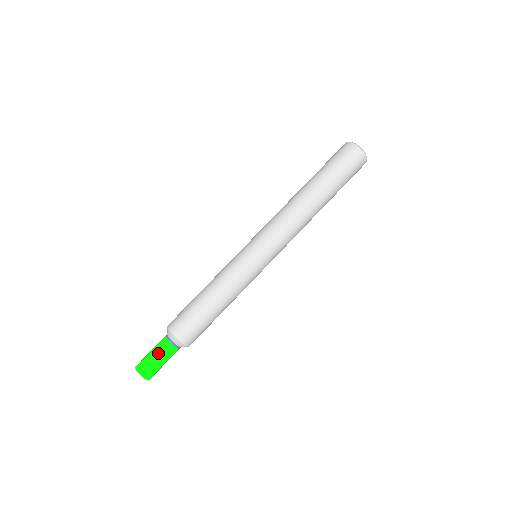
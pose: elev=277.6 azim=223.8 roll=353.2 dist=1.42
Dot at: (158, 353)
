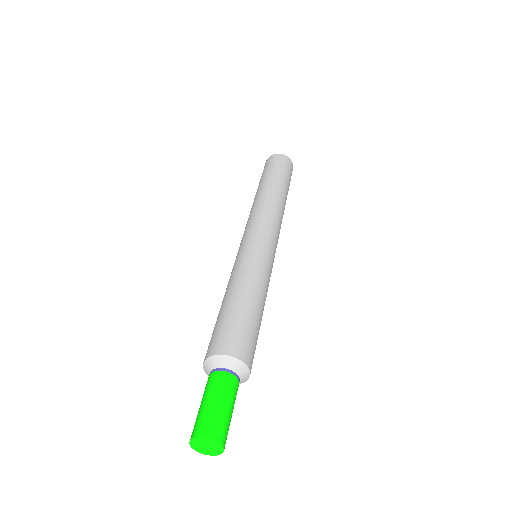
Dot at: (205, 395)
